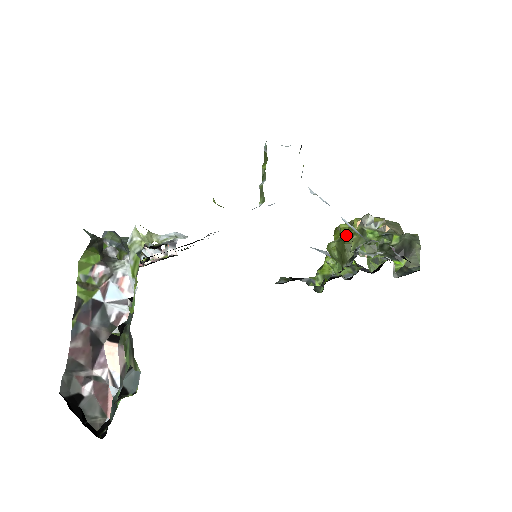
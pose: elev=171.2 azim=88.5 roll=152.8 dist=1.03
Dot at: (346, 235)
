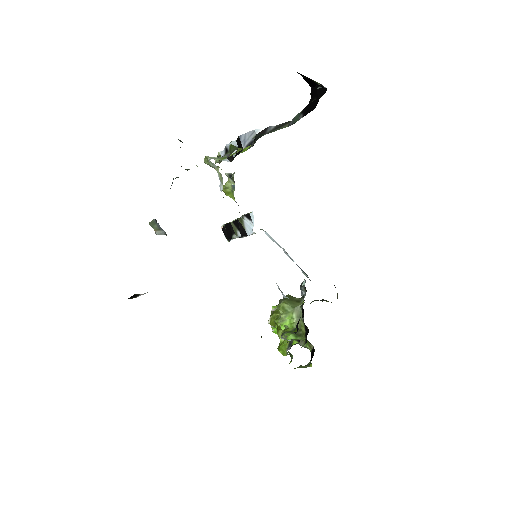
Dot at: occluded
